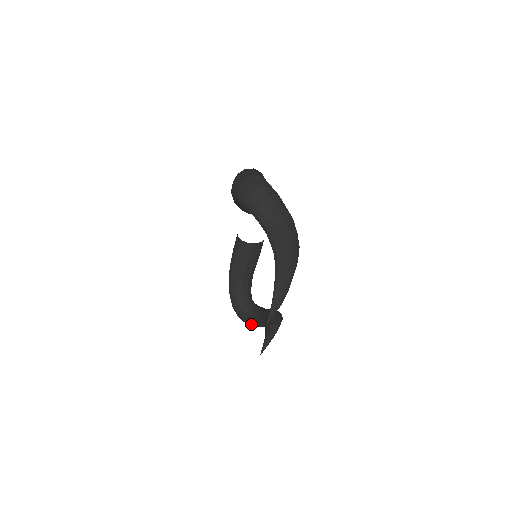
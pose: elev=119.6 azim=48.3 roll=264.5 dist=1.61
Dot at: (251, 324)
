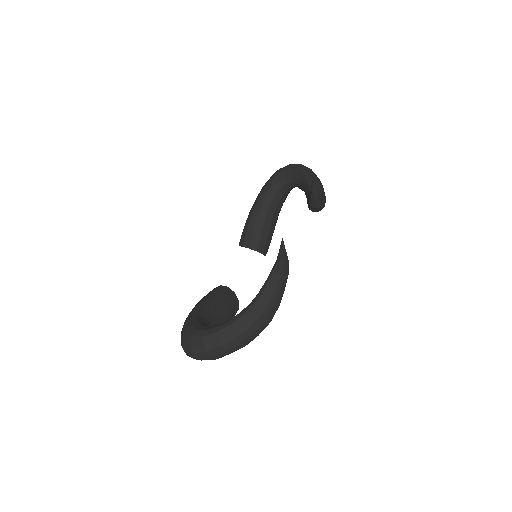
Dot at: (221, 328)
